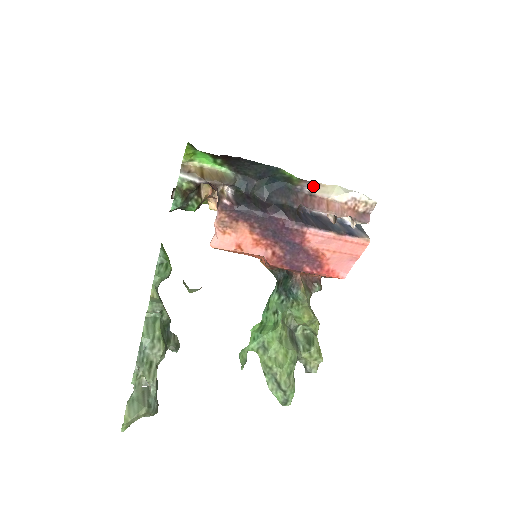
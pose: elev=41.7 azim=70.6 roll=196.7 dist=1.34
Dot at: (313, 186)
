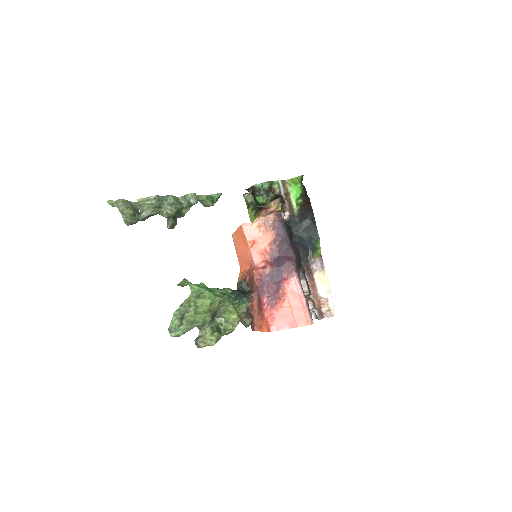
Dot at: (320, 267)
